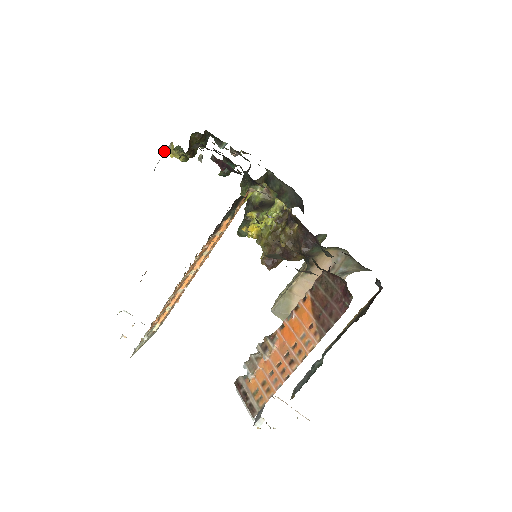
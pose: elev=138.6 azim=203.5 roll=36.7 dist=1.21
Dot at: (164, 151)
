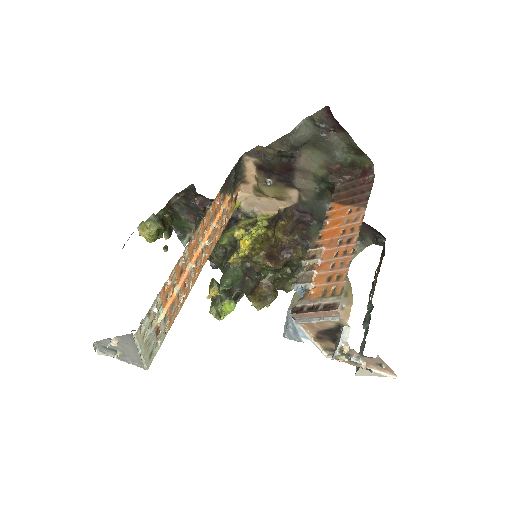
Dot at: (133, 232)
